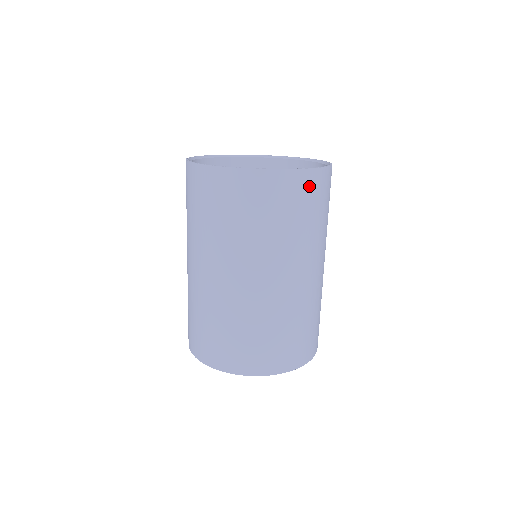
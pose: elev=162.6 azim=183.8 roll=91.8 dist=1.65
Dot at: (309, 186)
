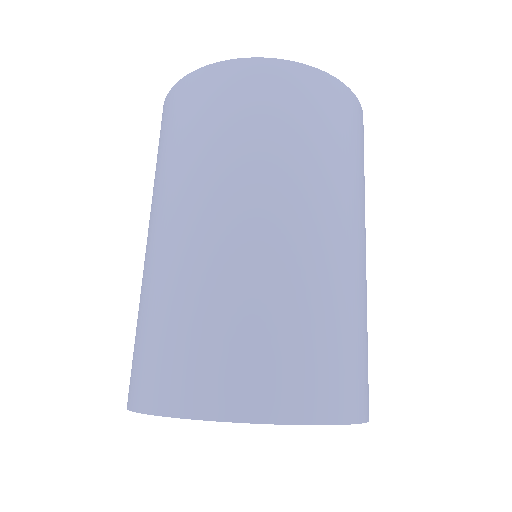
Dot at: occluded
